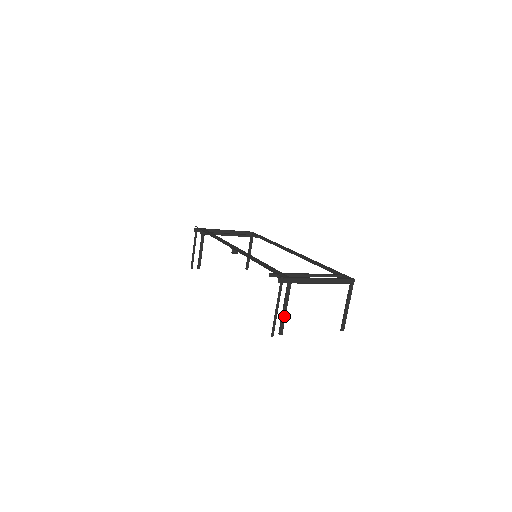
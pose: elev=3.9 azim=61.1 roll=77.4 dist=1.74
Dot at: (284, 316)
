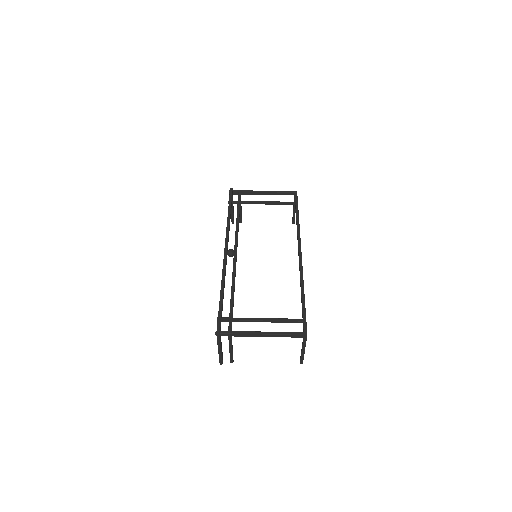
Dot at: (231, 353)
